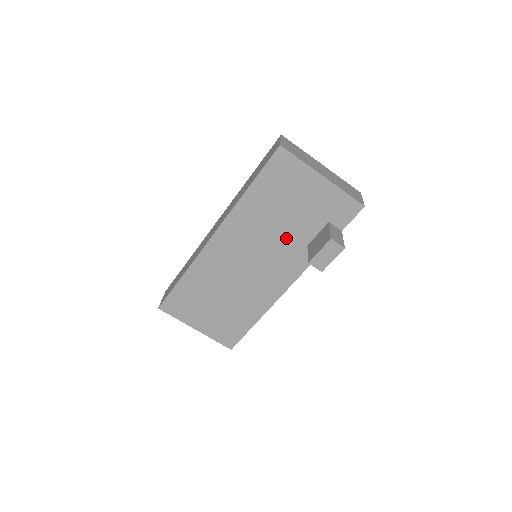
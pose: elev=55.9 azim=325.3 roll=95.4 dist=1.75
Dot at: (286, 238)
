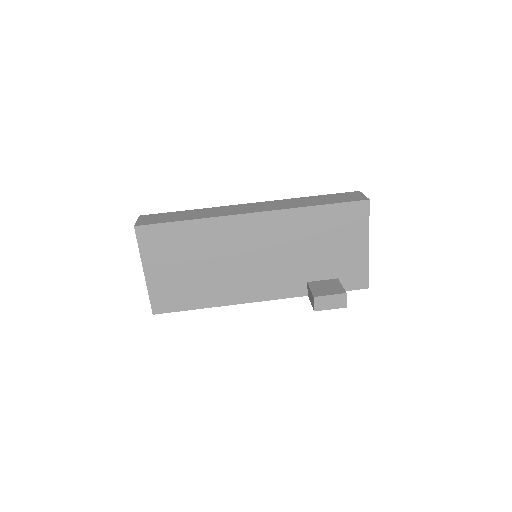
Dot at: (300, 264)
